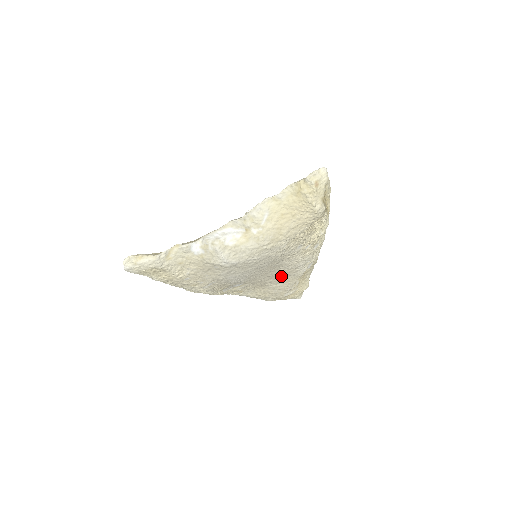
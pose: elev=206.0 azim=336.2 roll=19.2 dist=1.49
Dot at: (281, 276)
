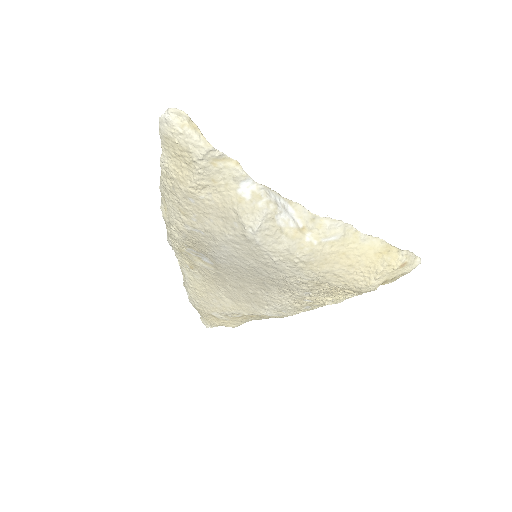
Dot at: (245, 296)
